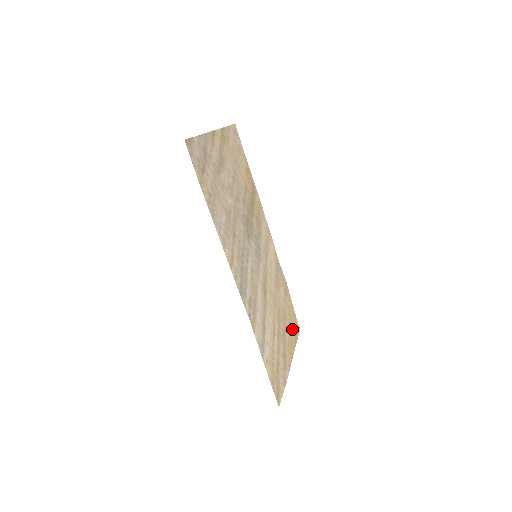
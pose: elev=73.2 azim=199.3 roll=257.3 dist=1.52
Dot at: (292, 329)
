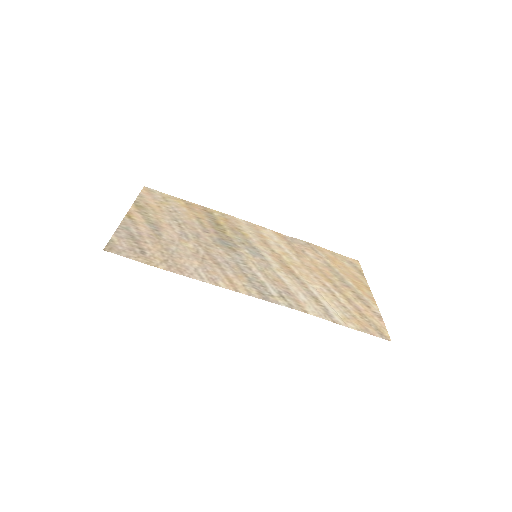
Dot at: (349, 270)
